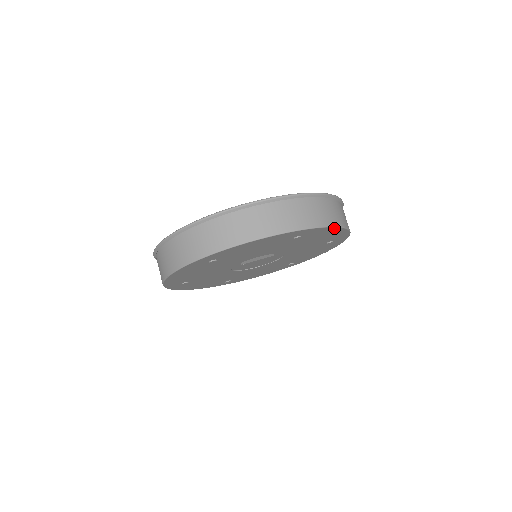
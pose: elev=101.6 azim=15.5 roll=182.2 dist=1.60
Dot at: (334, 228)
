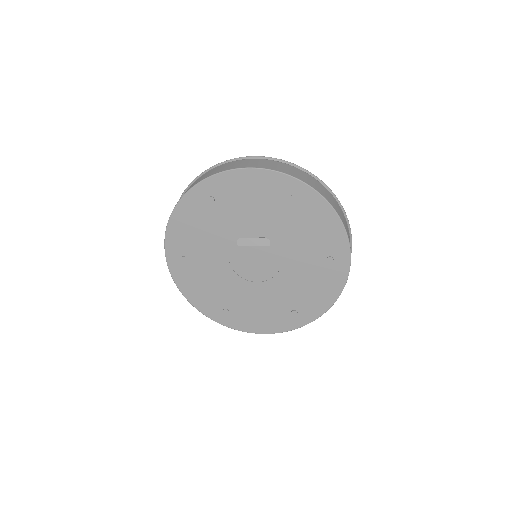
Dot at: (326, 204)
